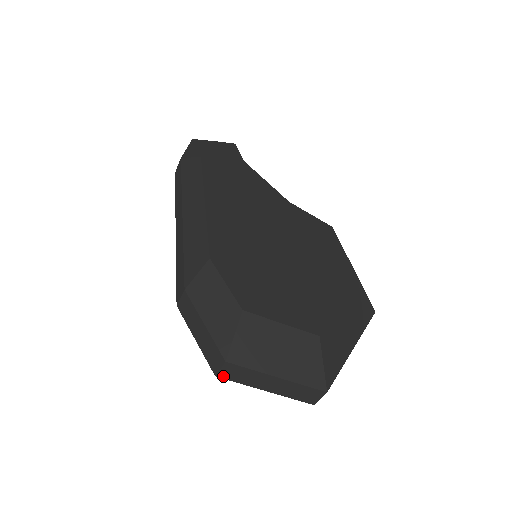
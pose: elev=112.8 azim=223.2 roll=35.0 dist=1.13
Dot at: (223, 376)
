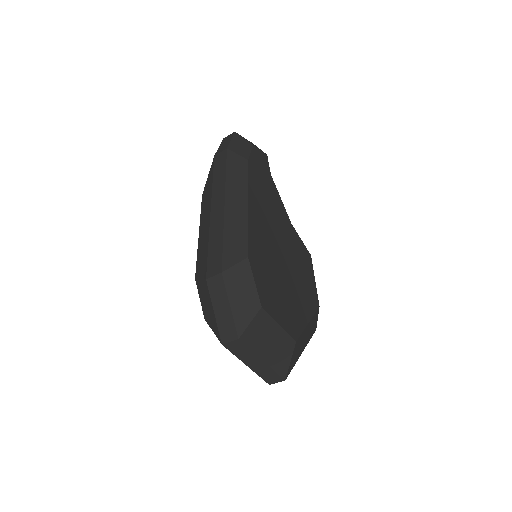
Dot at: (227, 346)
